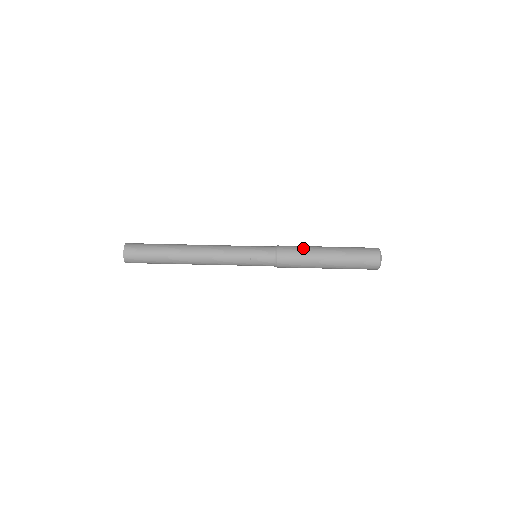
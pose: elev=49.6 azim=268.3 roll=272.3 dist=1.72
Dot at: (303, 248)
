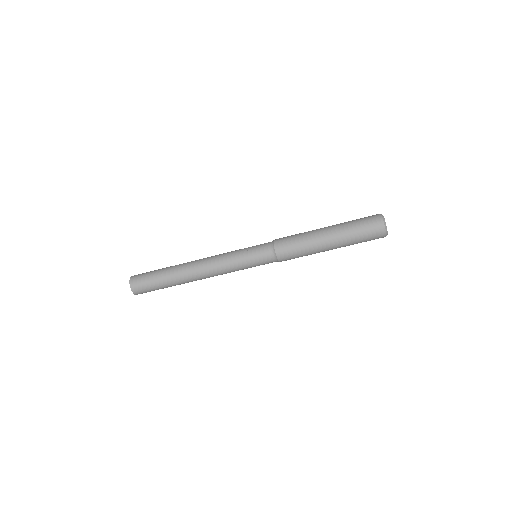
Dot at: (301, 241)
